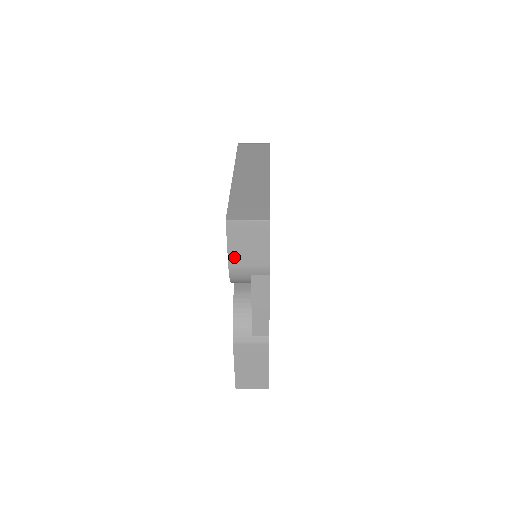
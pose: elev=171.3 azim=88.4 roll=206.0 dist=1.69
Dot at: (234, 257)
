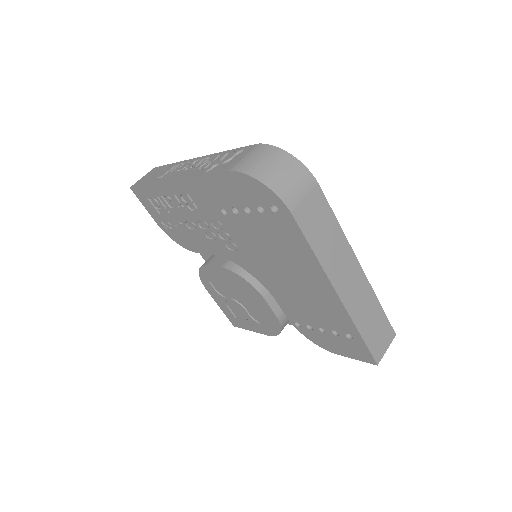
Dot at: occluded
